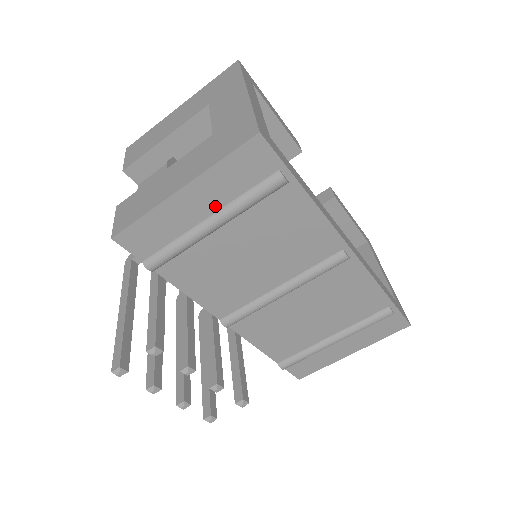
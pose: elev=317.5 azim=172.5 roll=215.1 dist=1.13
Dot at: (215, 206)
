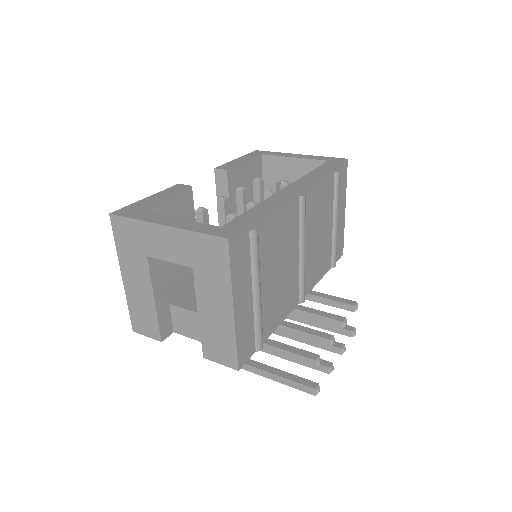
Dot at: (249, 287)
